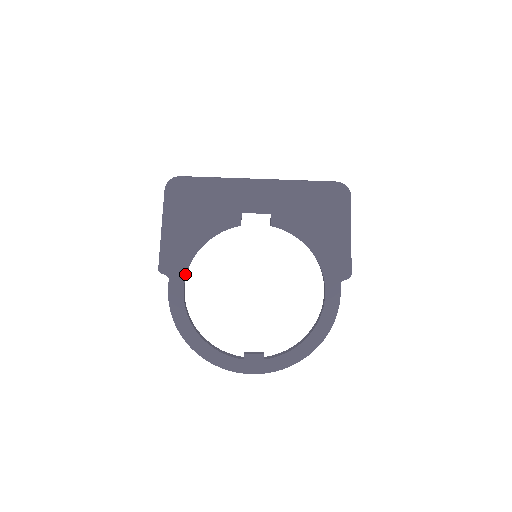
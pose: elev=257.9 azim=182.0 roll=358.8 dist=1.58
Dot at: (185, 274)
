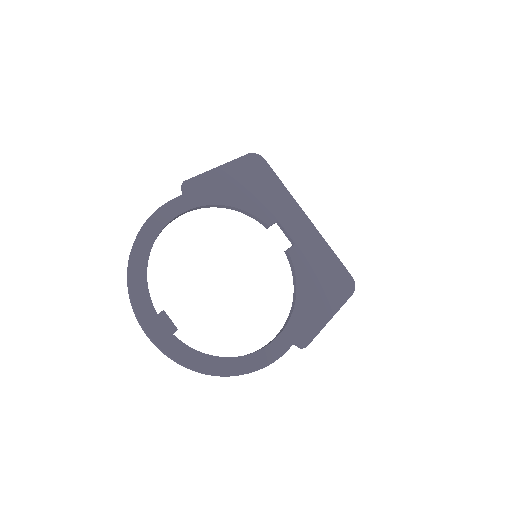
Dot at: (197, 206)
